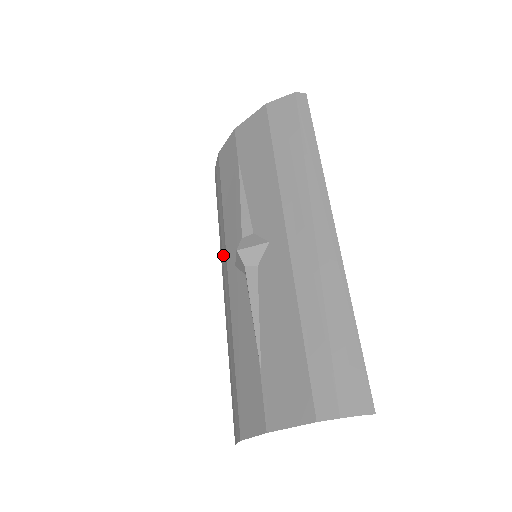
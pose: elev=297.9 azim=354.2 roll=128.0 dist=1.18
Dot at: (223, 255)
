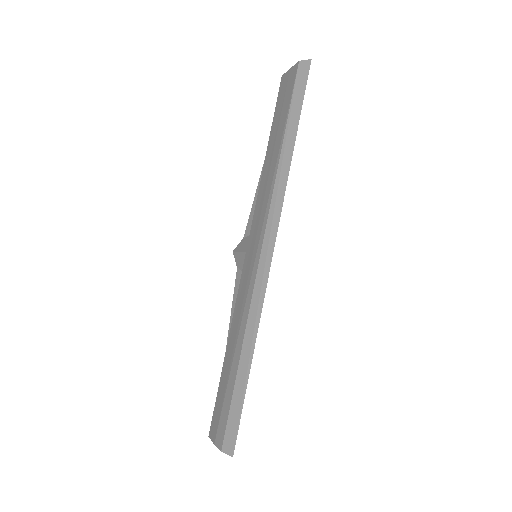
Dot at: occluded
